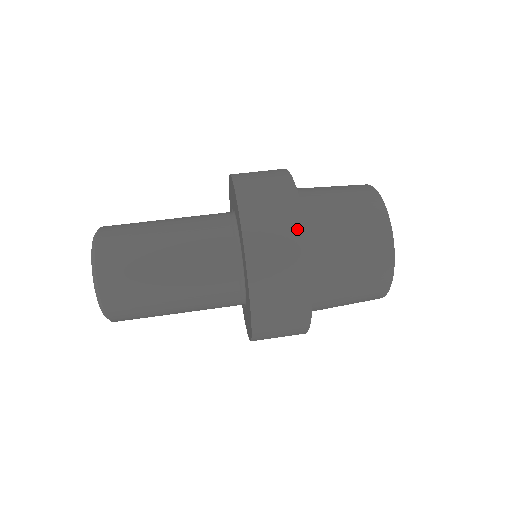
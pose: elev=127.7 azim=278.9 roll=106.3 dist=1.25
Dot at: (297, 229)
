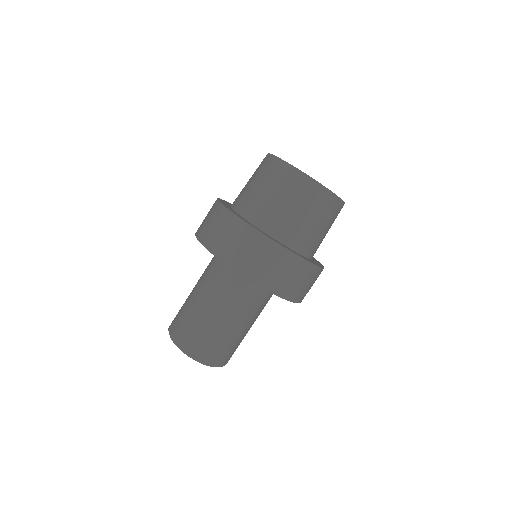
Dot at: (314, 271)
